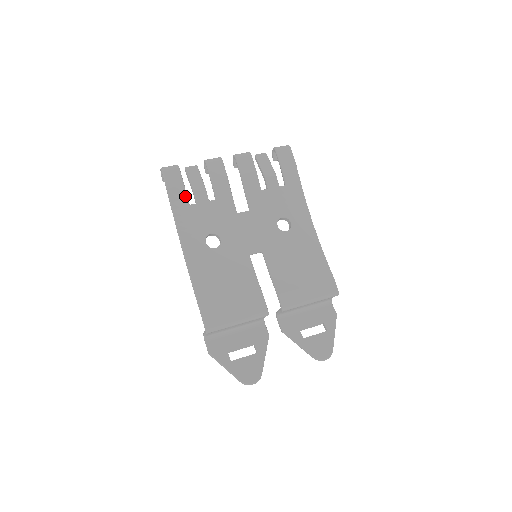
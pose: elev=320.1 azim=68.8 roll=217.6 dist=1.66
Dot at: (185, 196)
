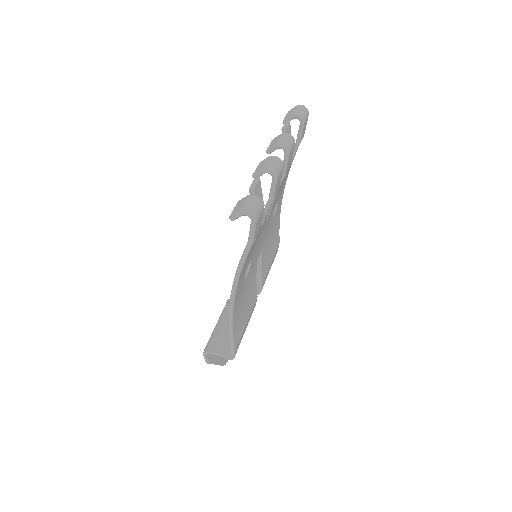
Dot at: occluded
